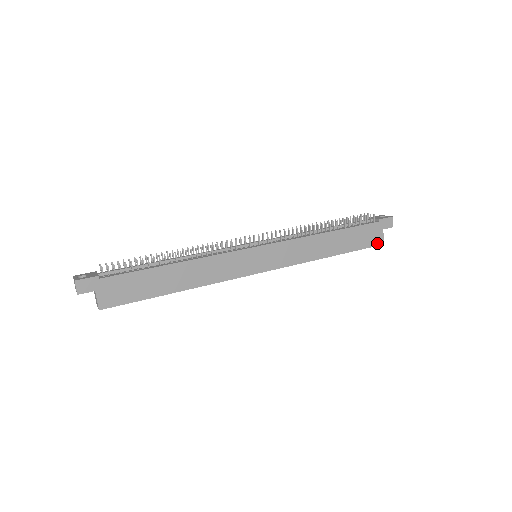
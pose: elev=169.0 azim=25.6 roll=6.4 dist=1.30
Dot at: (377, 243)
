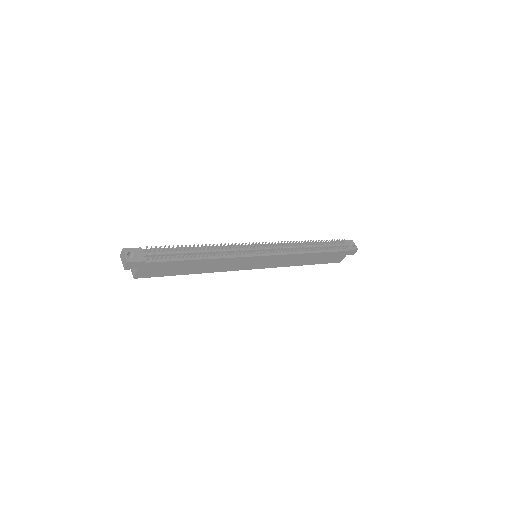
Dot at: (337, 261)
